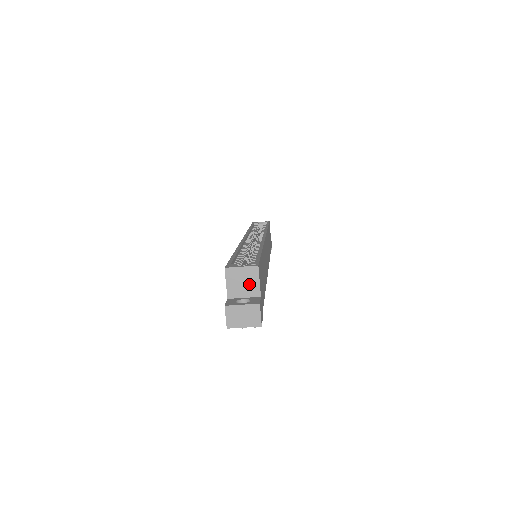
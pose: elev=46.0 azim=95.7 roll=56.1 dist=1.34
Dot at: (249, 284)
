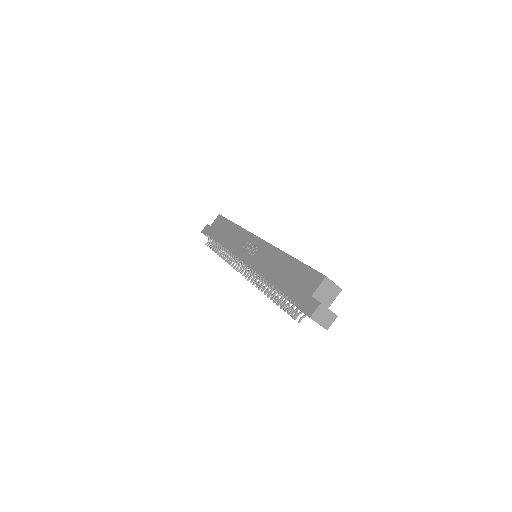
Dot at: (329, 296)
